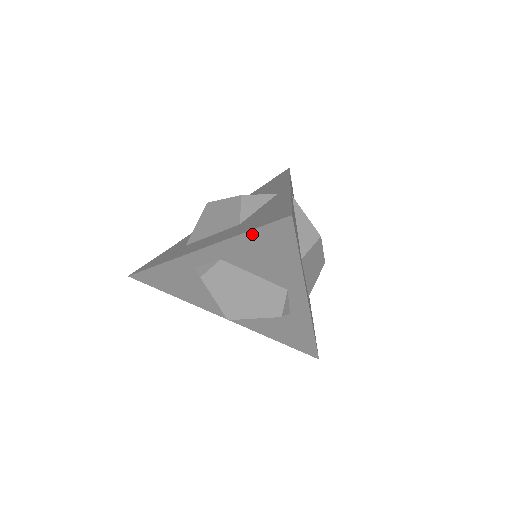
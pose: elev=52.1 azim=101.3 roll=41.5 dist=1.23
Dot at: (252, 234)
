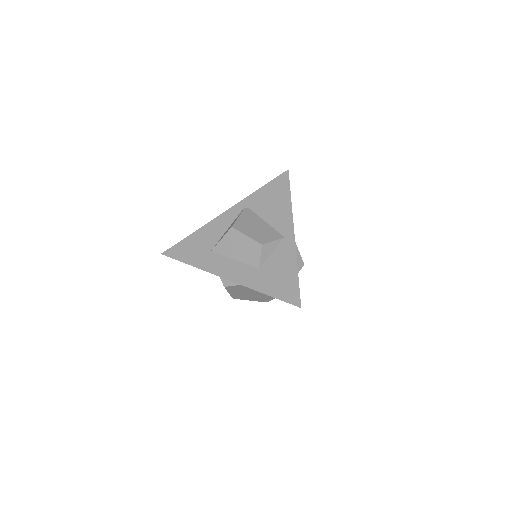
Dot at: (271, 296)
